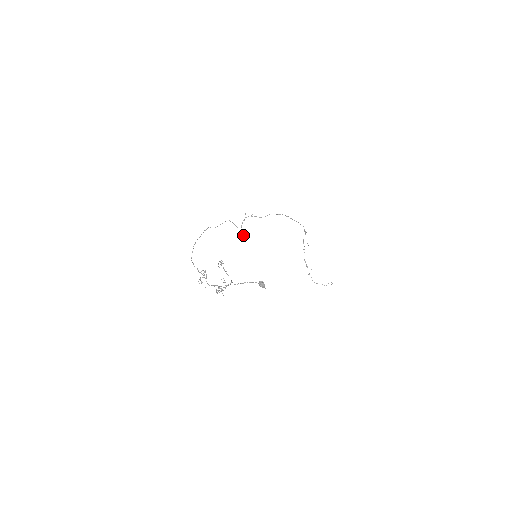
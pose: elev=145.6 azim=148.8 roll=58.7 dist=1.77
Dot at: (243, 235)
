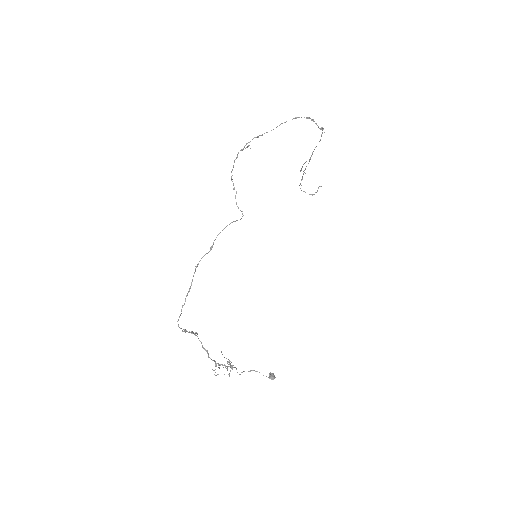
Dot at: (242, 213)
